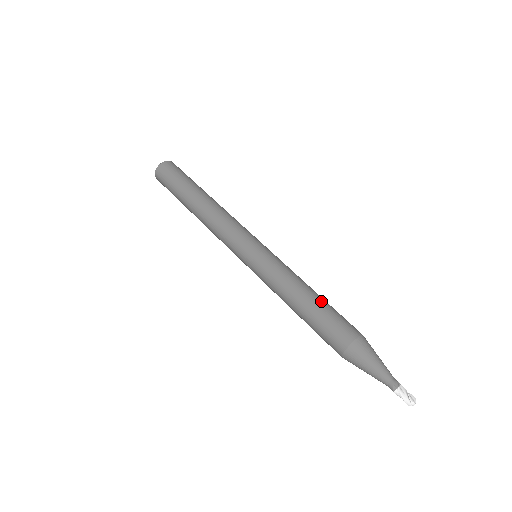
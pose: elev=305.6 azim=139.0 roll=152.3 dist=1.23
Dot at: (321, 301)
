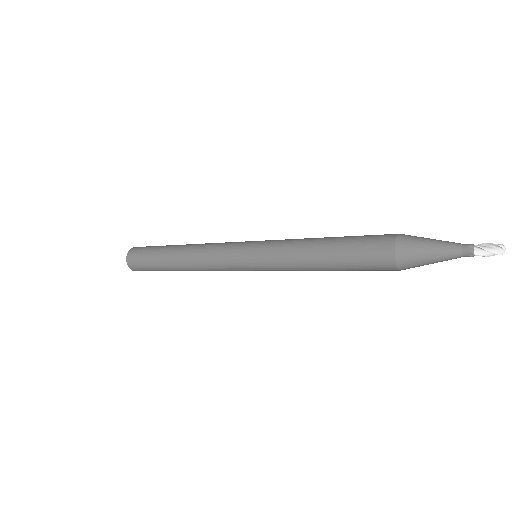
Dot at: occluded
